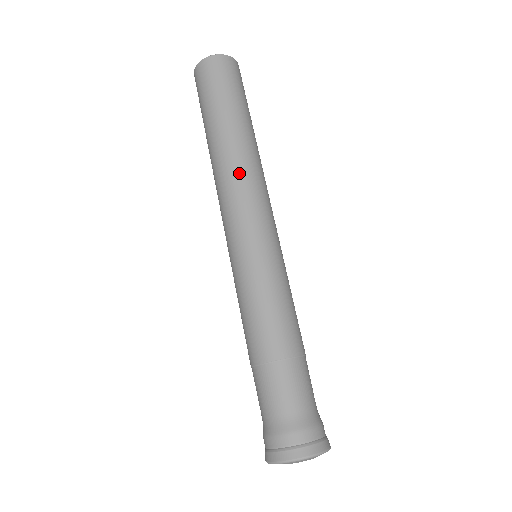
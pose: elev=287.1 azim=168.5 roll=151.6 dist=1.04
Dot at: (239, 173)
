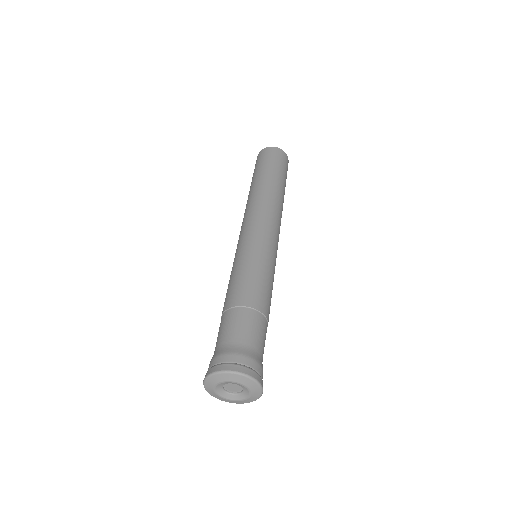
Dot at: (262, 201)
